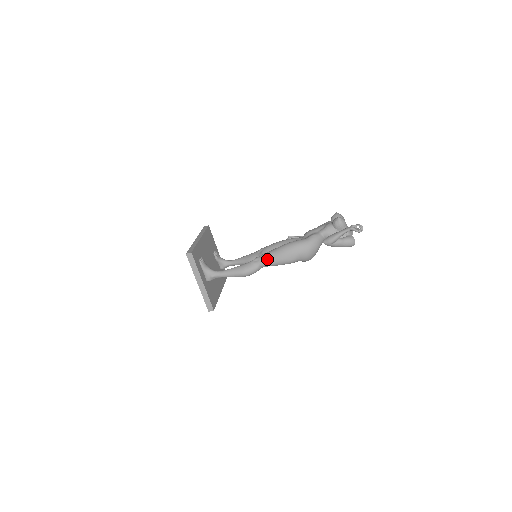
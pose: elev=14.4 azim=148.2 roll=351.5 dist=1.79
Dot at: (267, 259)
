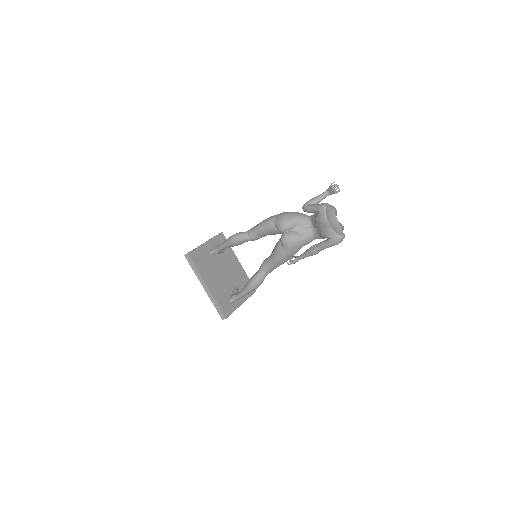
Dot at: occluded
